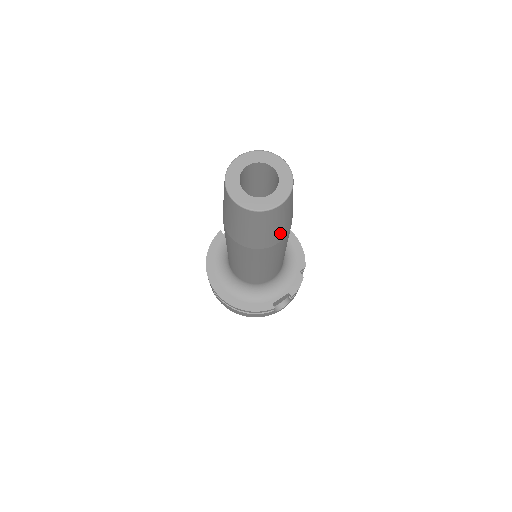
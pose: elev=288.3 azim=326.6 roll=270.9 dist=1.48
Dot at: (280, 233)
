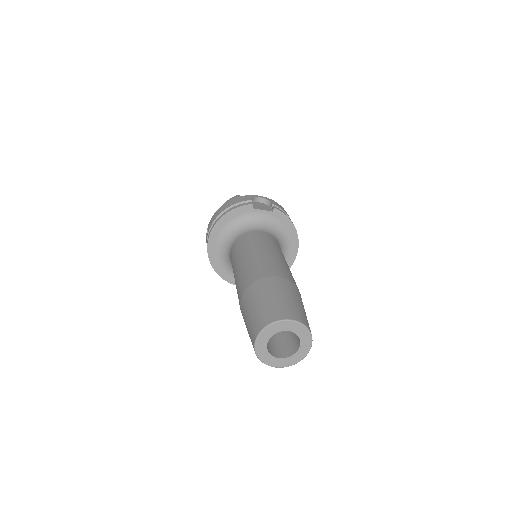
Dot at: occluded
